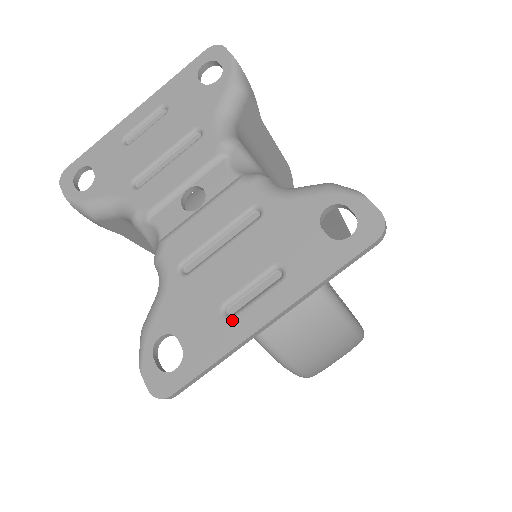
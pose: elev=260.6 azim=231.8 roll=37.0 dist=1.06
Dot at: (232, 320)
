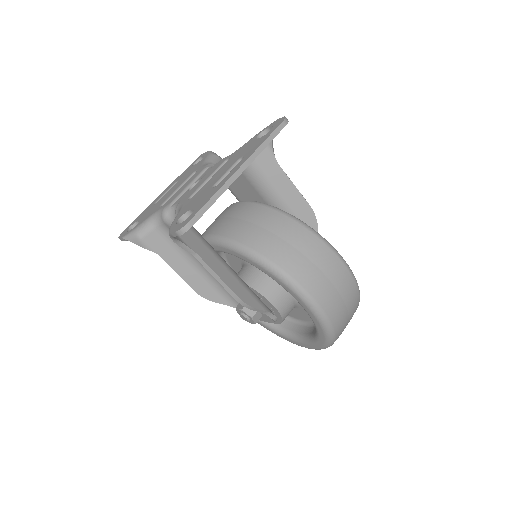
Dot at: (219, 184)
